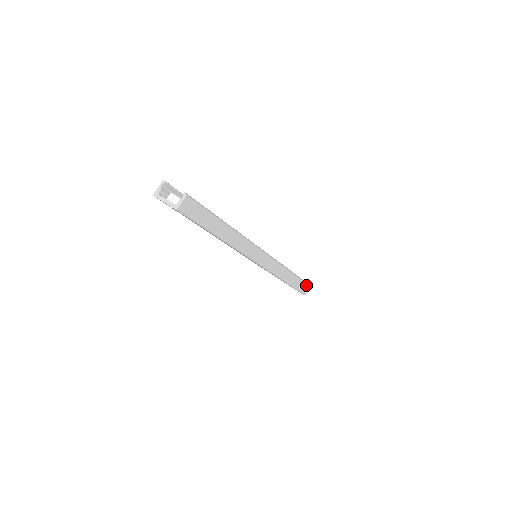
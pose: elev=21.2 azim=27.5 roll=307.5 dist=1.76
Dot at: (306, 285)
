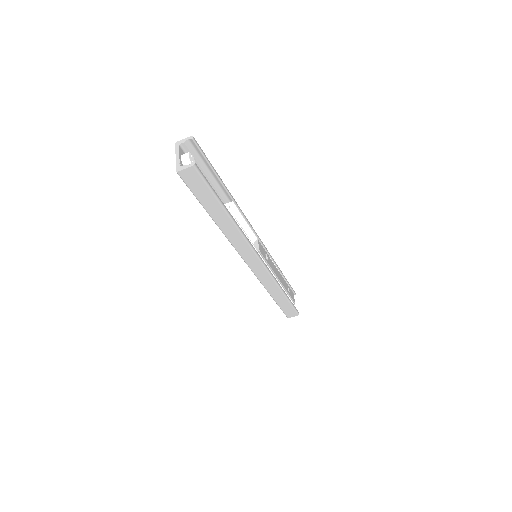
Dot at: (294, 311)
